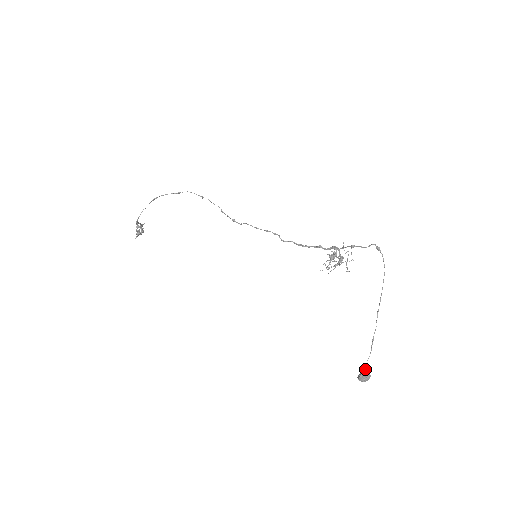
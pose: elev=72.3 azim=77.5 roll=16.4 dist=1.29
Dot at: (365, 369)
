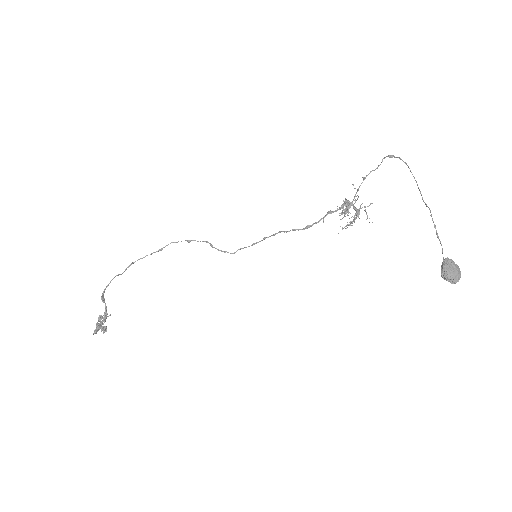
Dot at: occluded
